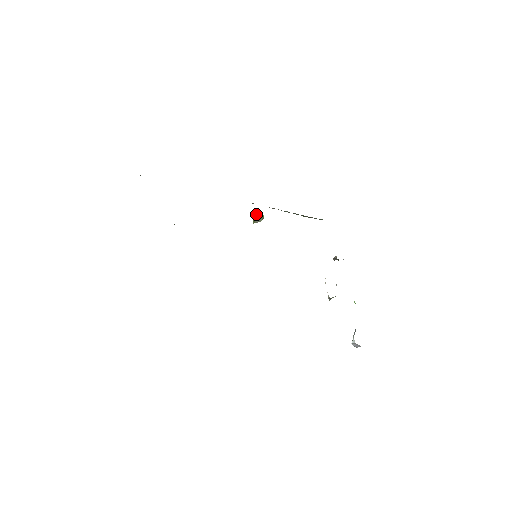
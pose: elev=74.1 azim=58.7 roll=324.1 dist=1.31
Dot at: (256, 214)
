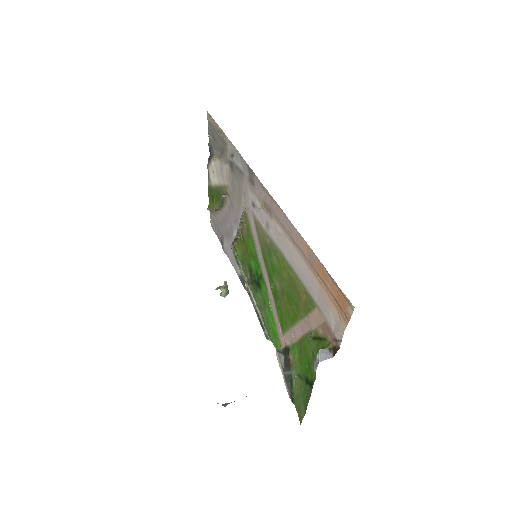
Dot at: (227, 285)
